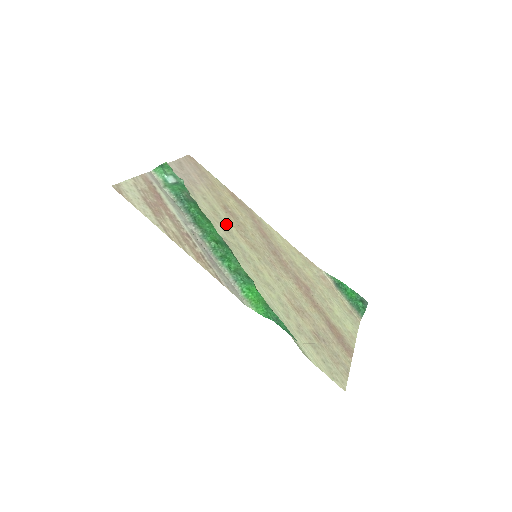
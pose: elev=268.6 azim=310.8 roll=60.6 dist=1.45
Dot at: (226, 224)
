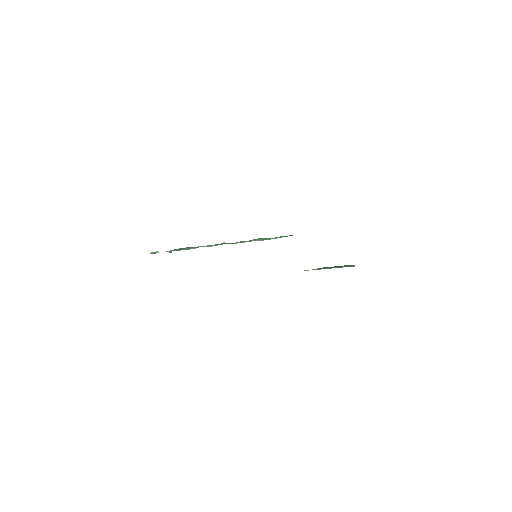
Dot at: occluded
